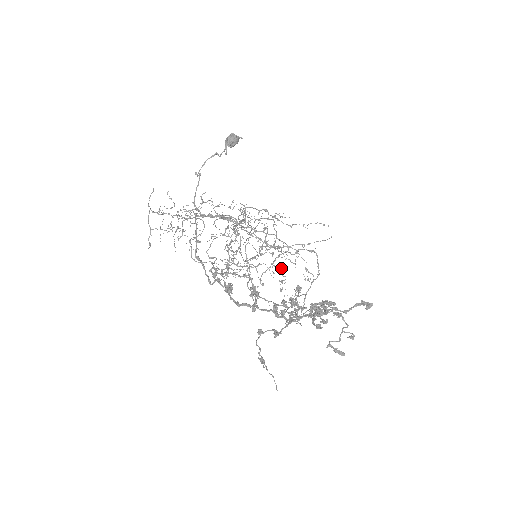
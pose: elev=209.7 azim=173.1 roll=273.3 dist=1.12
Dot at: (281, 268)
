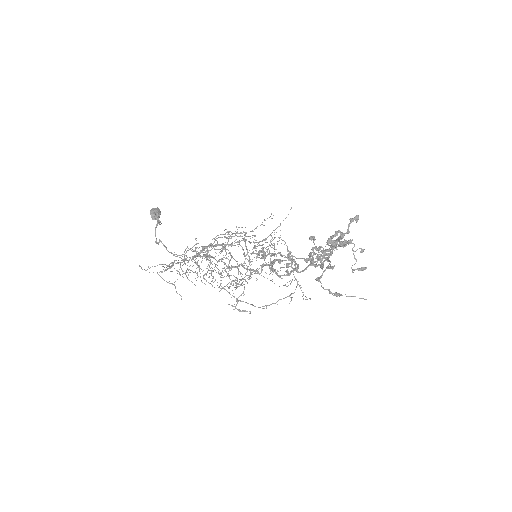
Dot at: occluded
